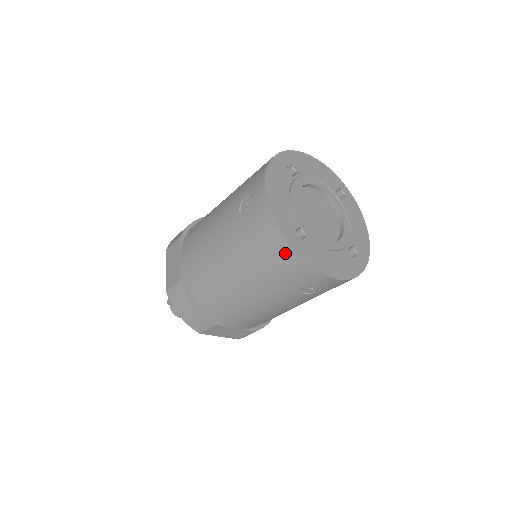
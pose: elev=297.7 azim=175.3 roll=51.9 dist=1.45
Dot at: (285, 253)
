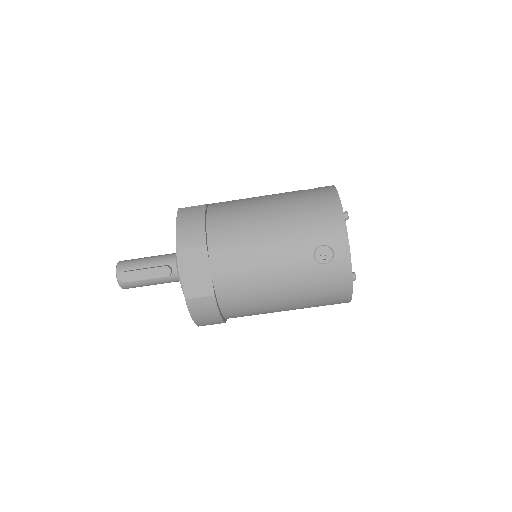
Dot at: (344, 296)
